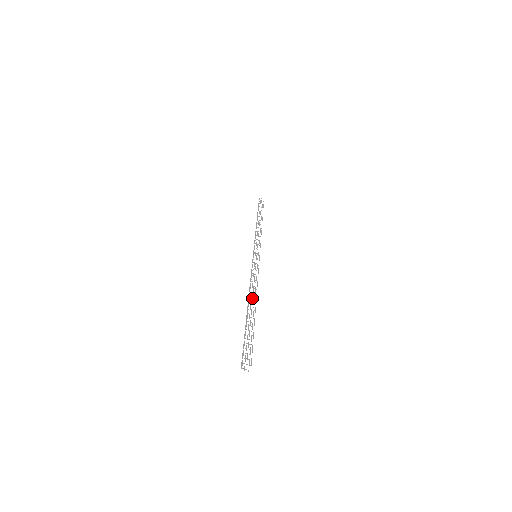
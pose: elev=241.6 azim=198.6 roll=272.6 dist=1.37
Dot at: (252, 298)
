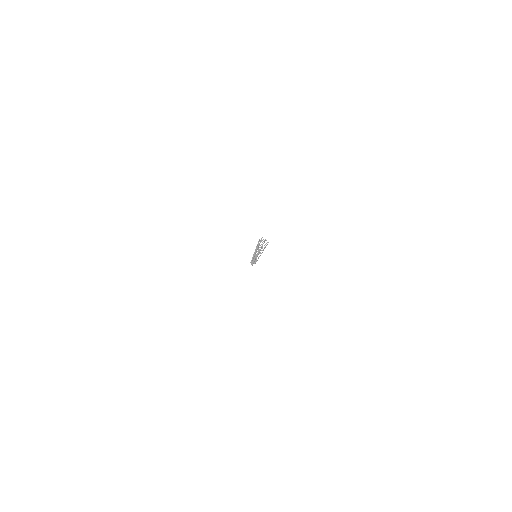
Dot at: occluded
